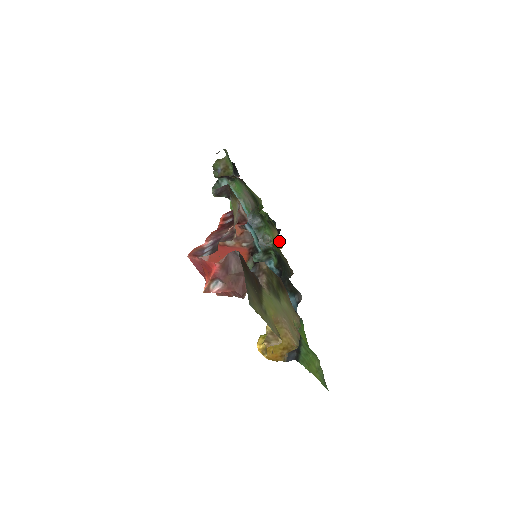
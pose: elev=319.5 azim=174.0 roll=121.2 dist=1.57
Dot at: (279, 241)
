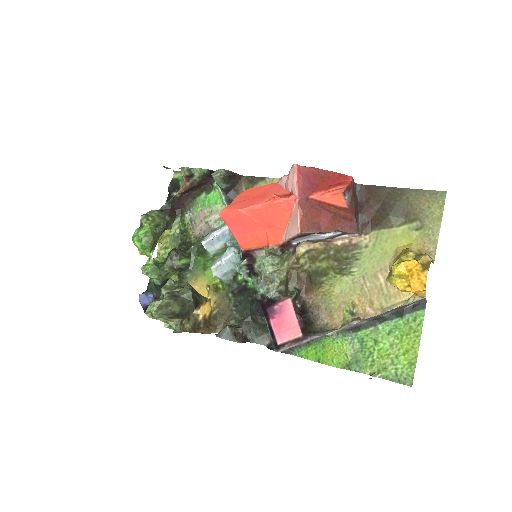
Dot at: occluded
